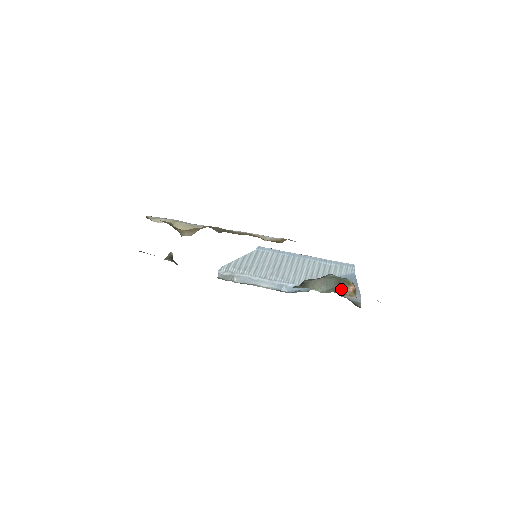
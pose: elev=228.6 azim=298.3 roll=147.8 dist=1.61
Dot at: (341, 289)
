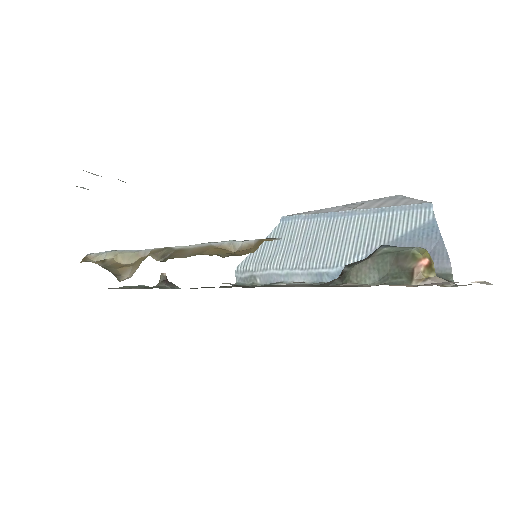
Dot at: (403, 272)
